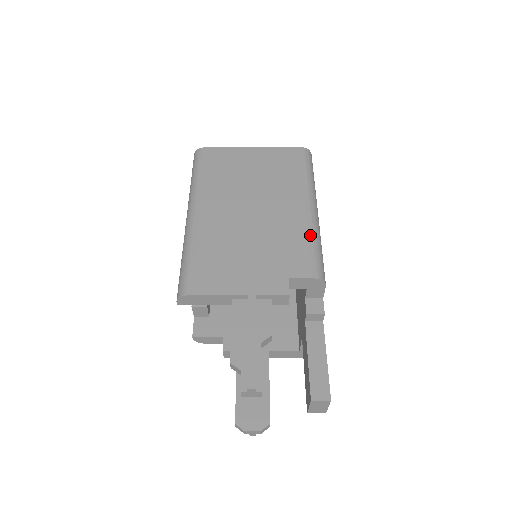
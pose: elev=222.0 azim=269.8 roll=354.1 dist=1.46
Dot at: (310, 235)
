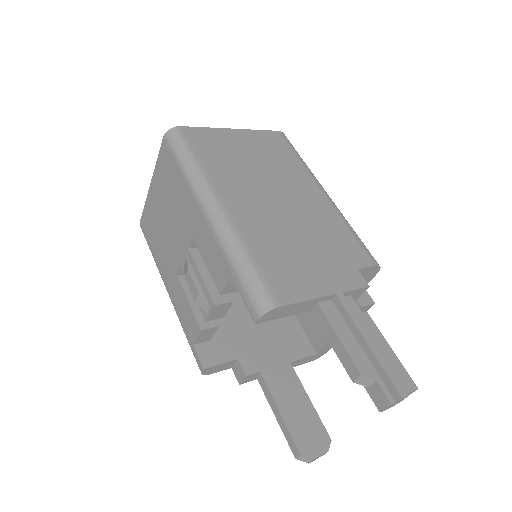
Dot at: (345, 222)
